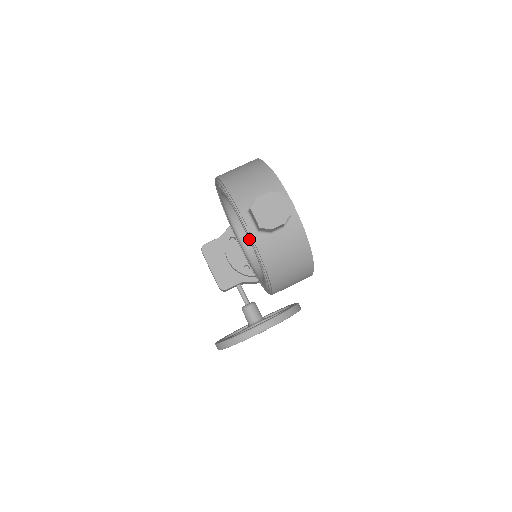
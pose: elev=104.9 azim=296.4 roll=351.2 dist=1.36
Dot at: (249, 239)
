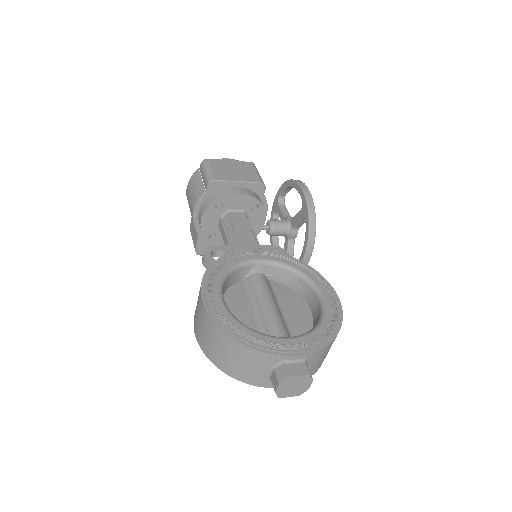
Dot at: occluded
